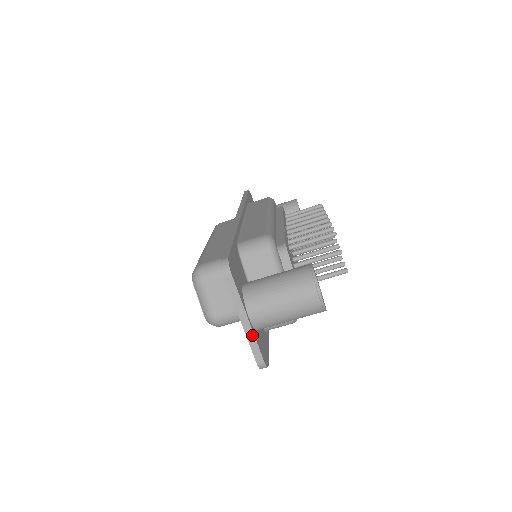
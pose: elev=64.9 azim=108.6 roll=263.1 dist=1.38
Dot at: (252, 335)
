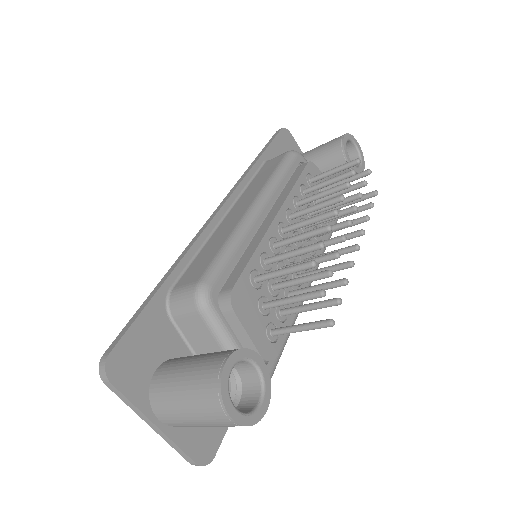
Dot at: (169, 439)
